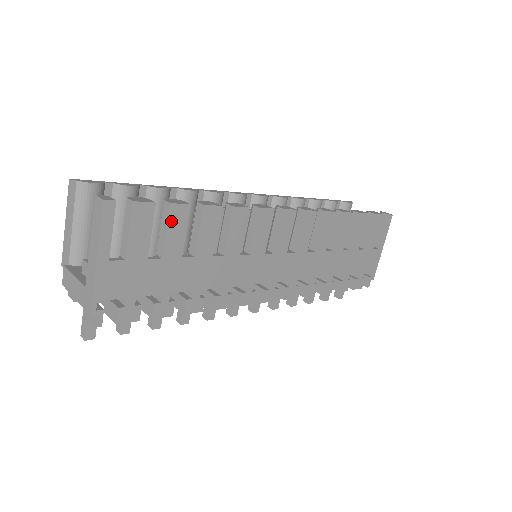
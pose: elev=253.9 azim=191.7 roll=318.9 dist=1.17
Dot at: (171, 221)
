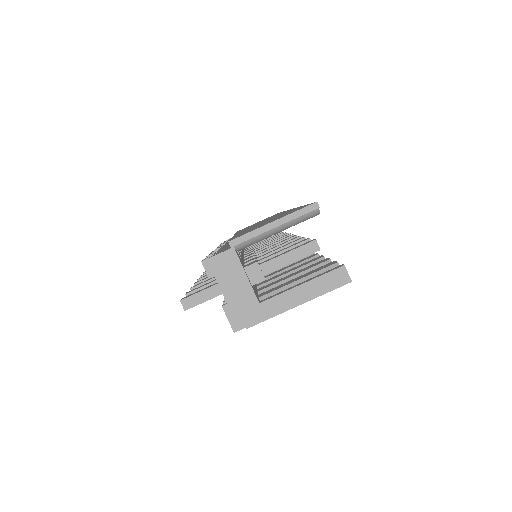
Dot at: occluded
